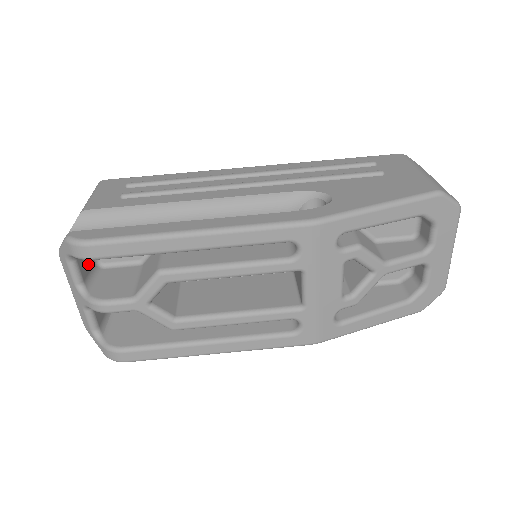
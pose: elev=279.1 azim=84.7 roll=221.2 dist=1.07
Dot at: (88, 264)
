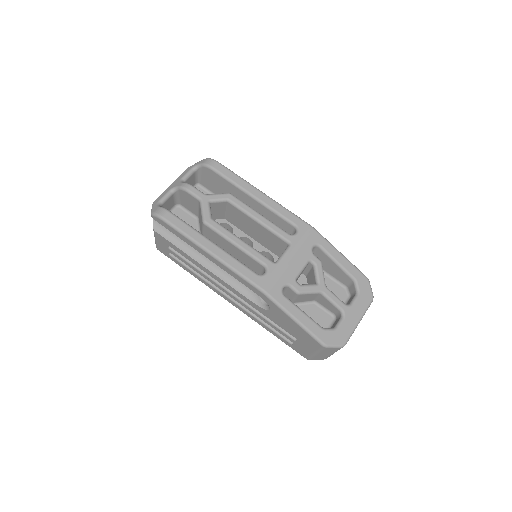
Dot at: occluded
